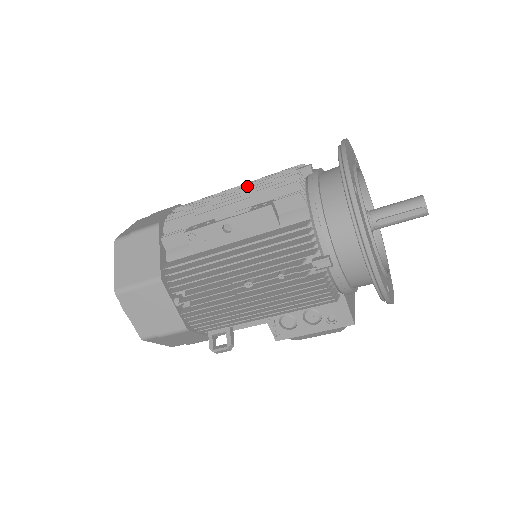
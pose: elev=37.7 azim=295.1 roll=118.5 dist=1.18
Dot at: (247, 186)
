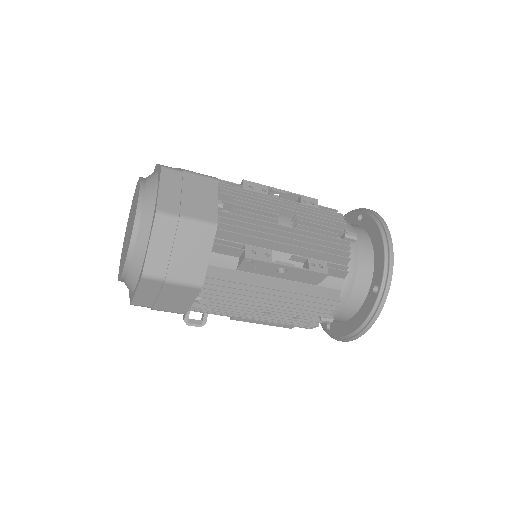
Dot at: (305, 226)
